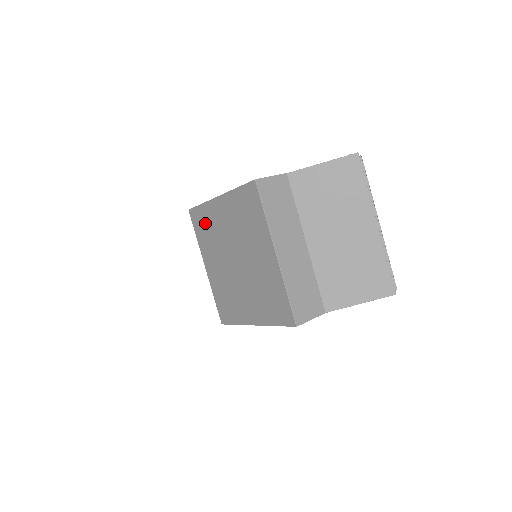
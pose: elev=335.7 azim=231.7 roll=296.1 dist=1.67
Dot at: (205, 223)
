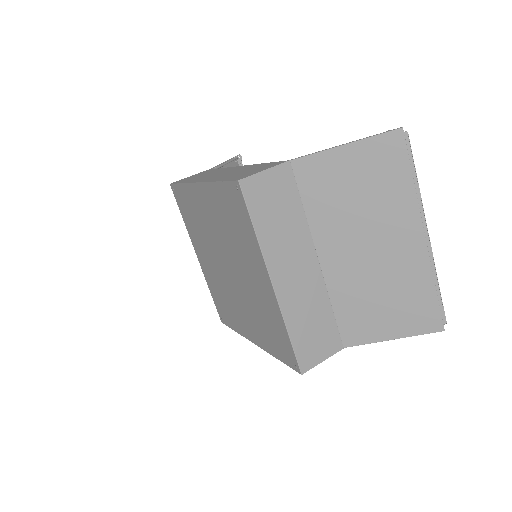
Dot at: (189, 208)
